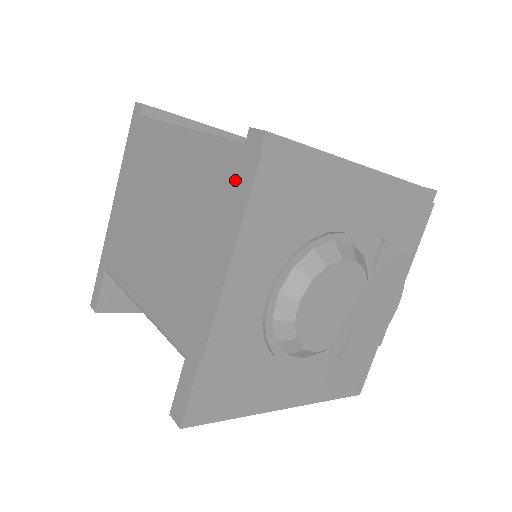
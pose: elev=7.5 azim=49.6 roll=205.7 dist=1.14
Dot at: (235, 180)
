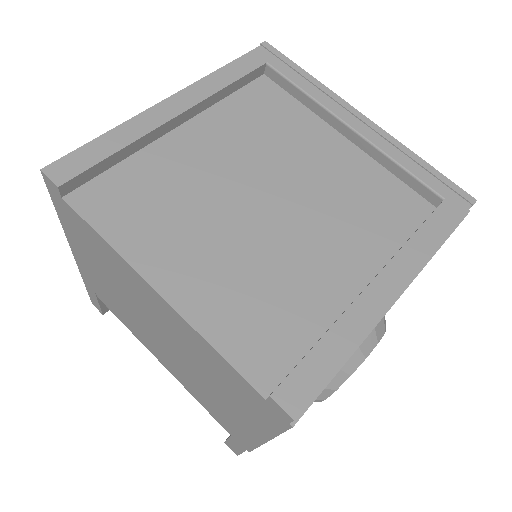
Dot at: (258, 409)
